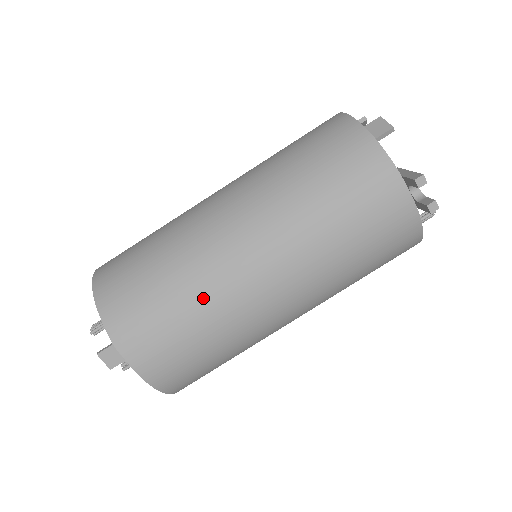
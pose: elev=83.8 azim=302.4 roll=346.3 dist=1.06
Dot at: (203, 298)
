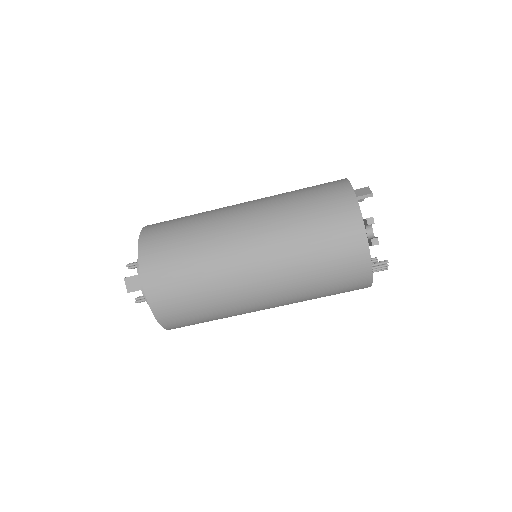
Dot at: (206, 253)
